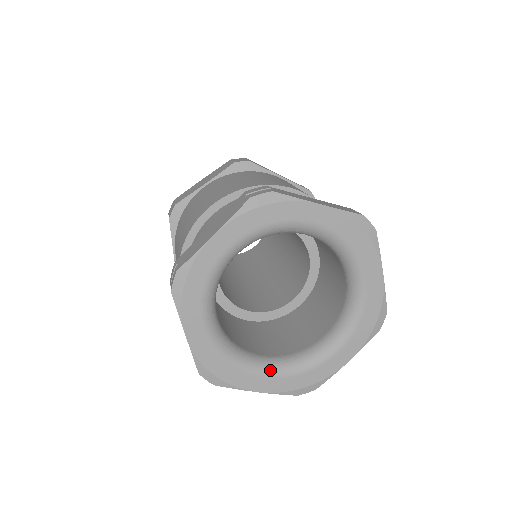
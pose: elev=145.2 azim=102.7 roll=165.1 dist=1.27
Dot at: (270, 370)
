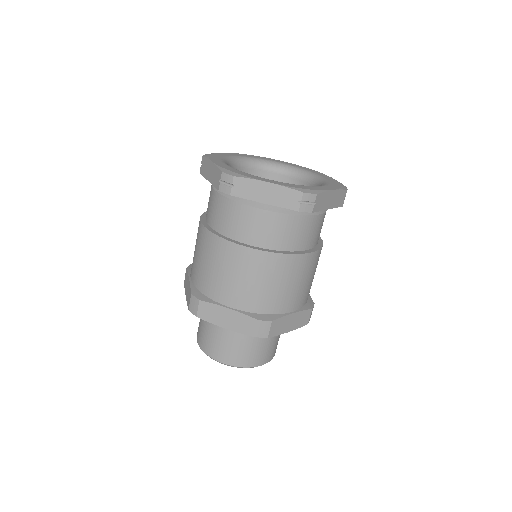
Dot at: occluded
